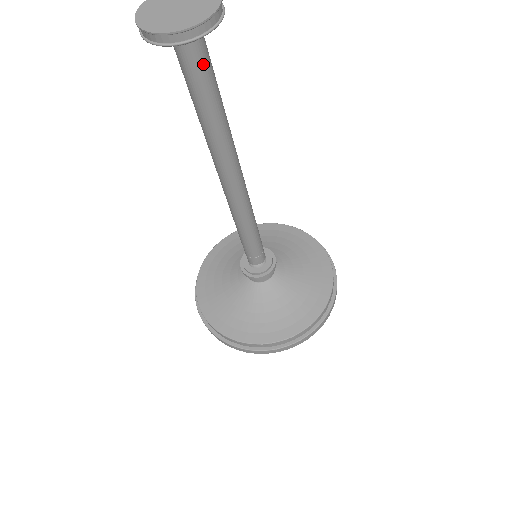
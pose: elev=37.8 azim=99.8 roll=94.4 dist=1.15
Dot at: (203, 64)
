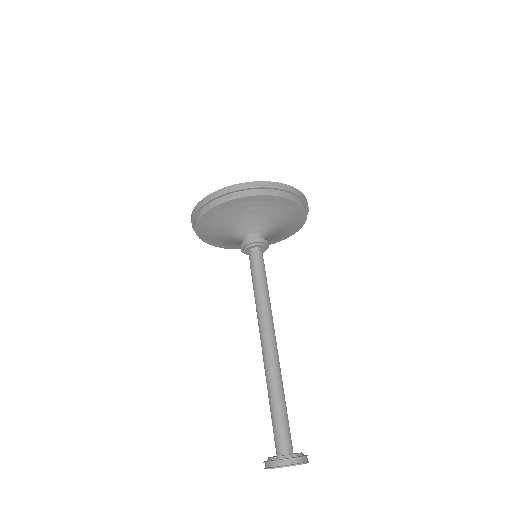
Dot at: occluded
